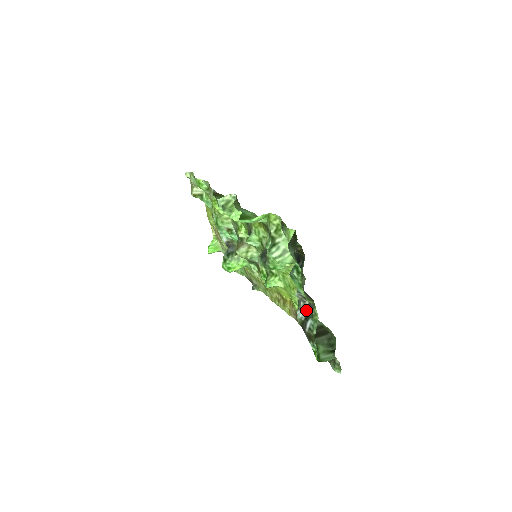
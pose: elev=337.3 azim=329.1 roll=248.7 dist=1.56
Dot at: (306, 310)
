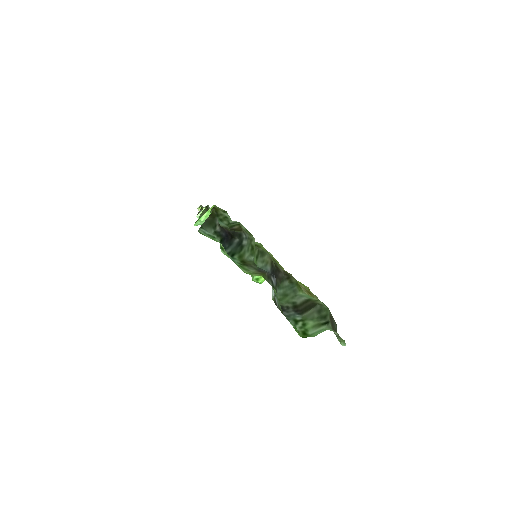
Dot at: occluded
